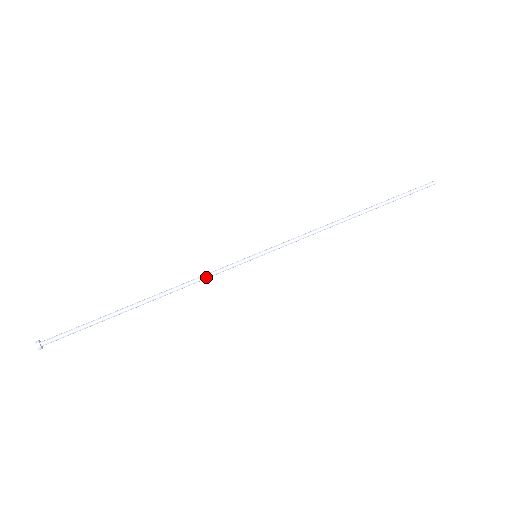
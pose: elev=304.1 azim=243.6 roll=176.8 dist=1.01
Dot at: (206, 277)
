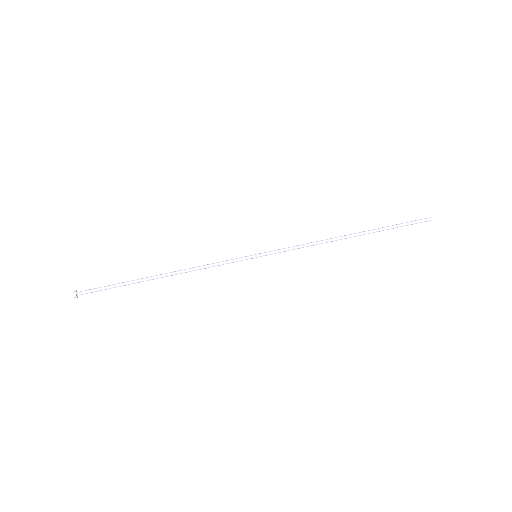
Dot at: (211, 266)
